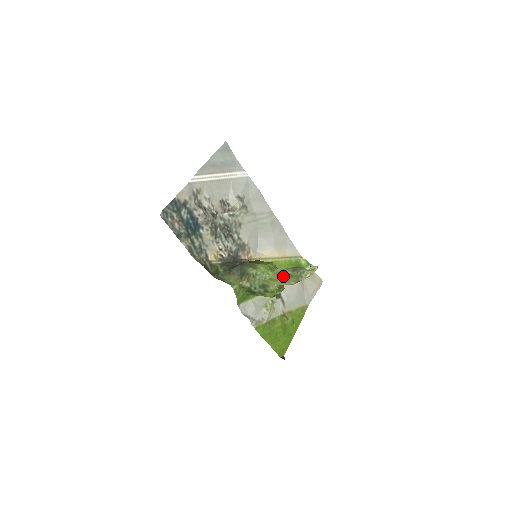
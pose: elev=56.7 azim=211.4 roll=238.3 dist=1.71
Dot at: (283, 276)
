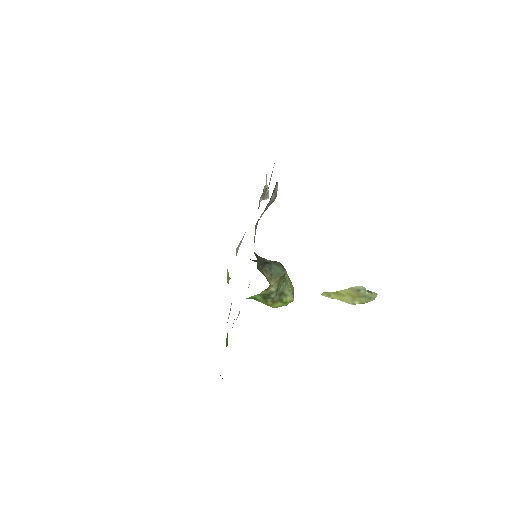
Dot at: (355, 294)
